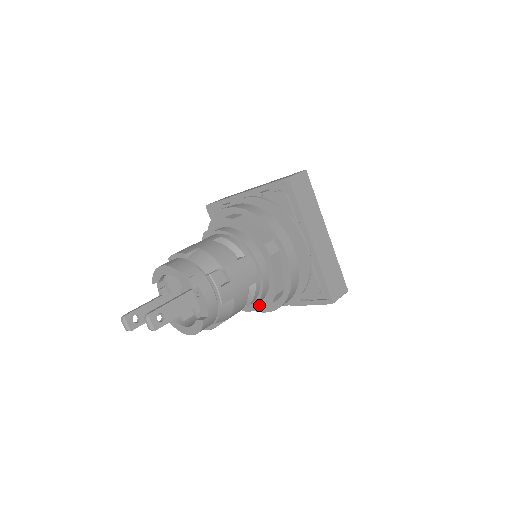
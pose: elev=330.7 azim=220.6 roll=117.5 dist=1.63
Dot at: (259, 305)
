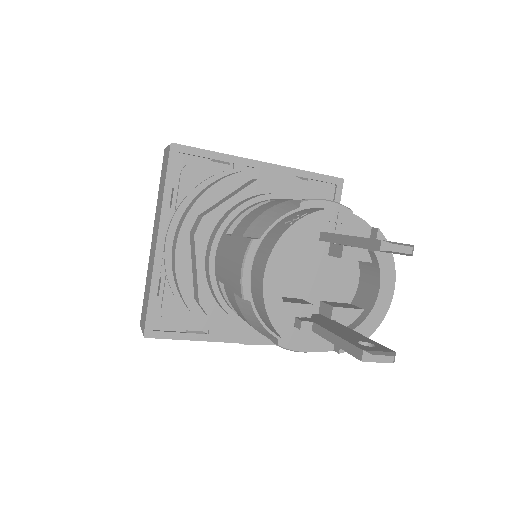
Dot at: occluded
